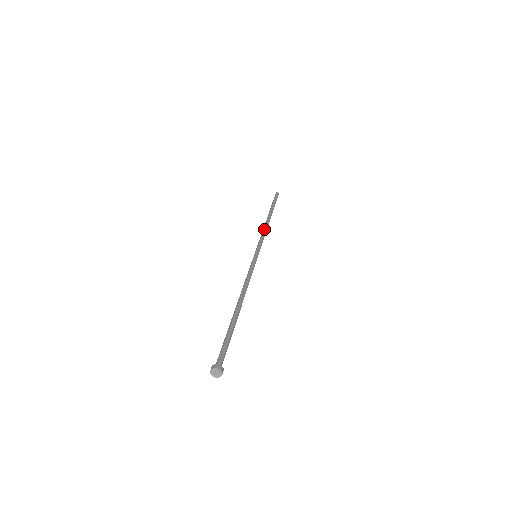
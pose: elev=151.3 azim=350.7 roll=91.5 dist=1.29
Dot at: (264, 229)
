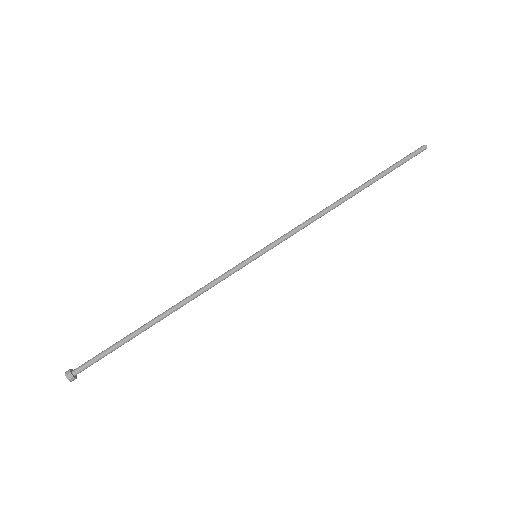
Dot at: (315, 216)
